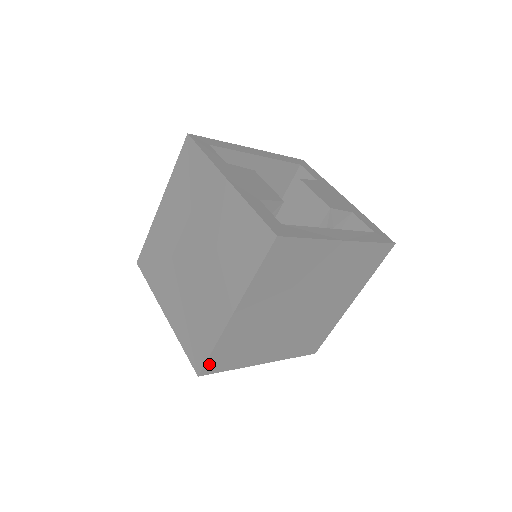
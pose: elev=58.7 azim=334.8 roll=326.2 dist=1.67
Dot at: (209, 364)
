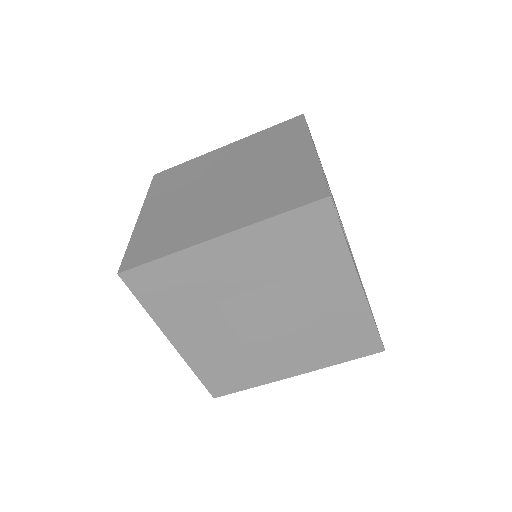
Dot at: occluded
